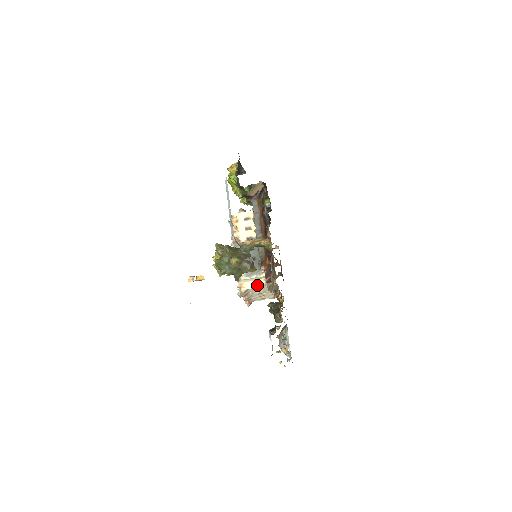
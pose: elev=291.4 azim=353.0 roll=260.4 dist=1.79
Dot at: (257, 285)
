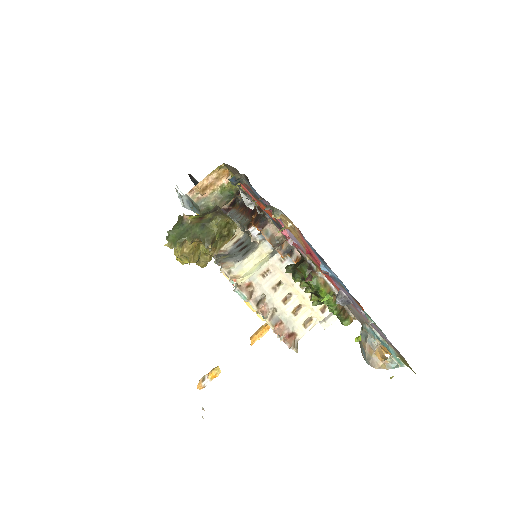
Dot at: (260, 265)
